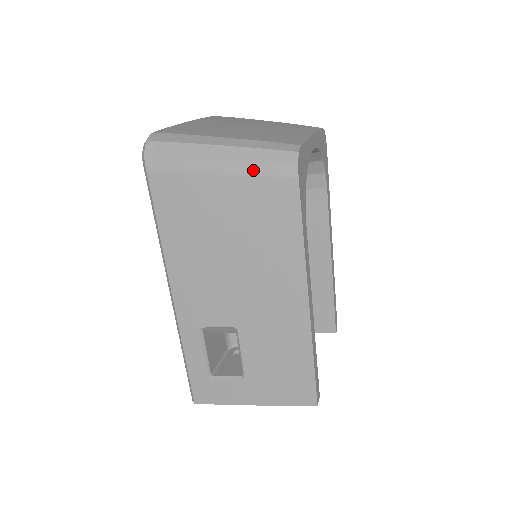
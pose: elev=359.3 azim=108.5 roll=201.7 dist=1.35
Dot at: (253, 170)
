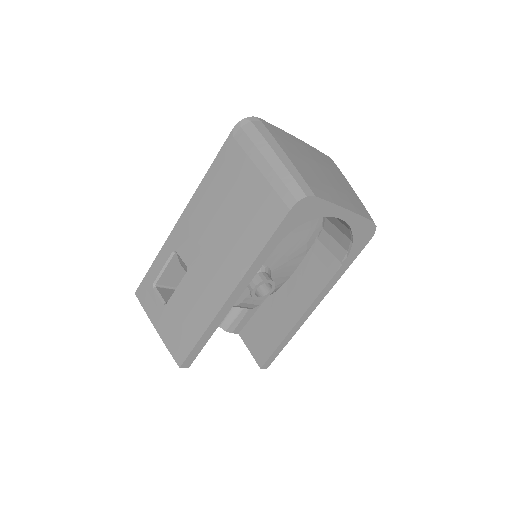
Dot at: (274, 182)
